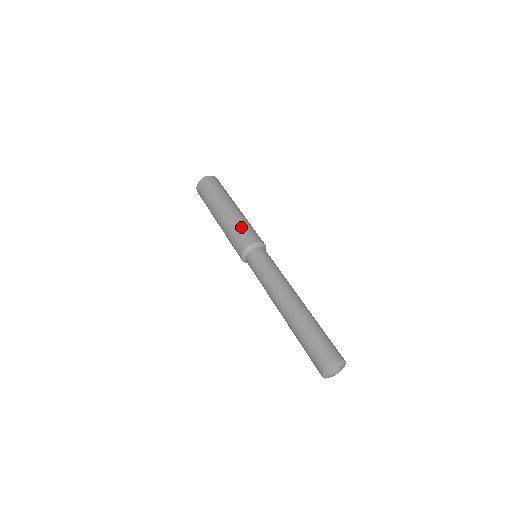
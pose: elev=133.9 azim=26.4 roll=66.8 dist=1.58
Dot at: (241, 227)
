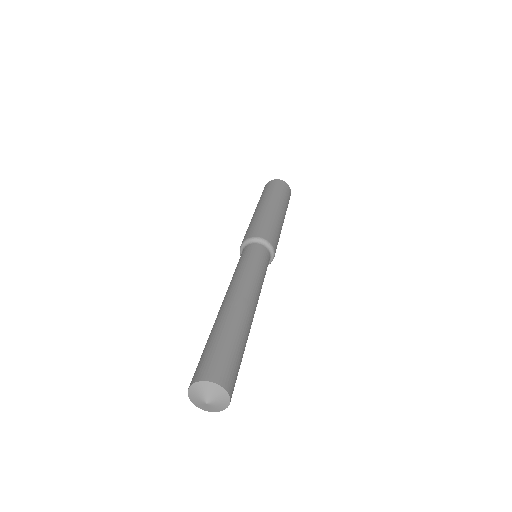
Dot at: (248, 227)
